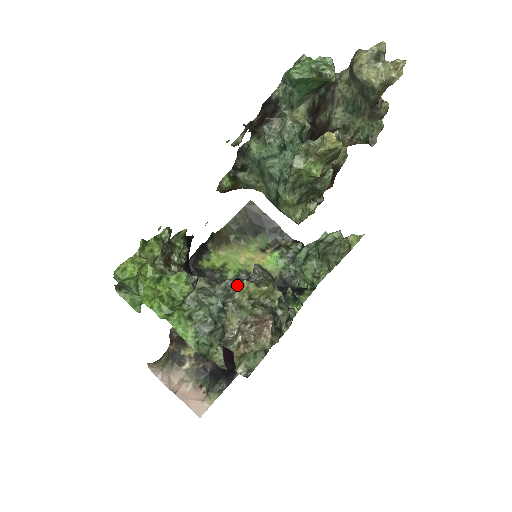
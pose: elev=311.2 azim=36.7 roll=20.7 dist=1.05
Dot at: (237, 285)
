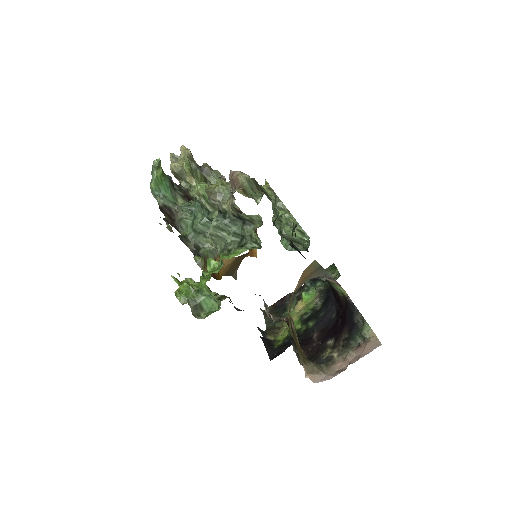
Dot at: occluded
